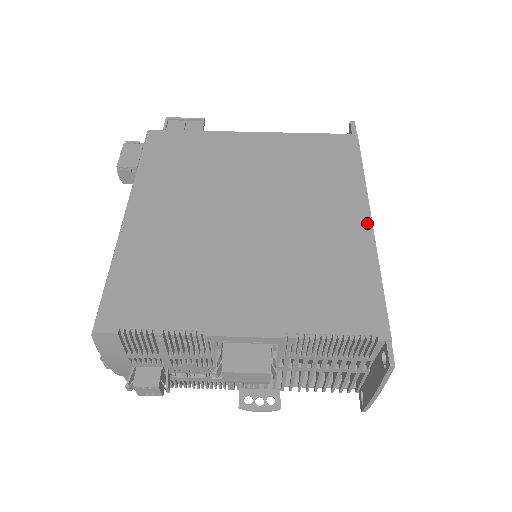
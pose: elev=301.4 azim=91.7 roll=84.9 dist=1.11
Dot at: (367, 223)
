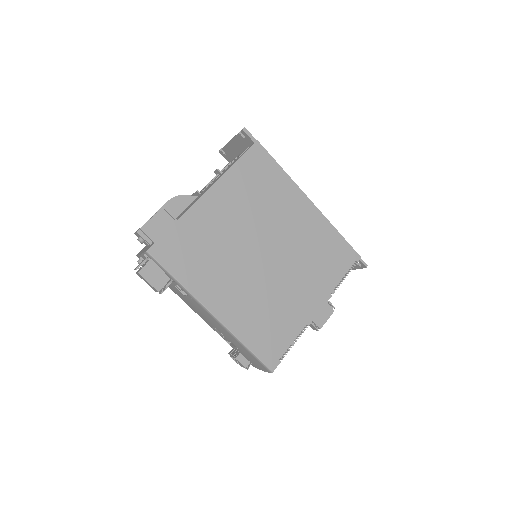
Dot at: (312, 206)
